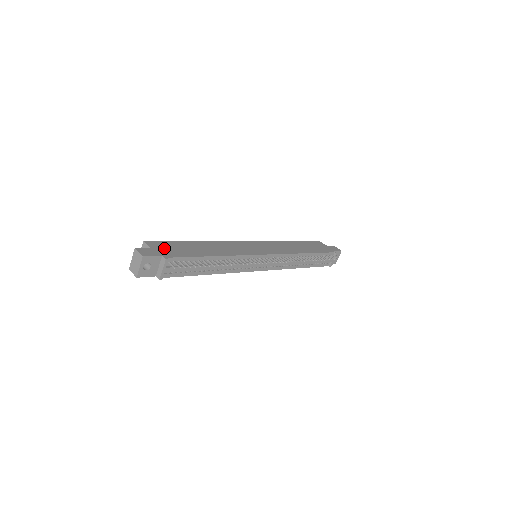
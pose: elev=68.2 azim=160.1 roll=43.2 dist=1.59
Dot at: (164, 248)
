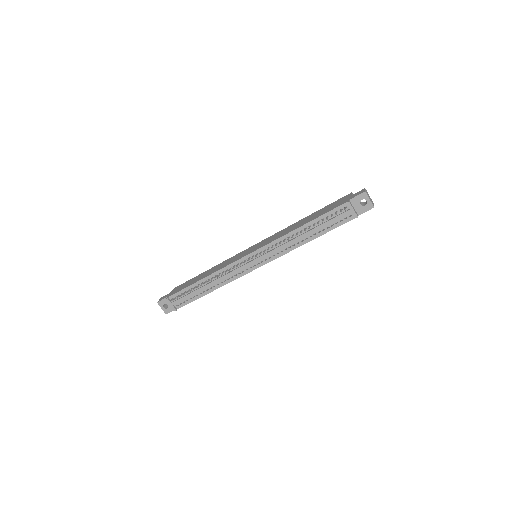
Dot at: (177, 289)
